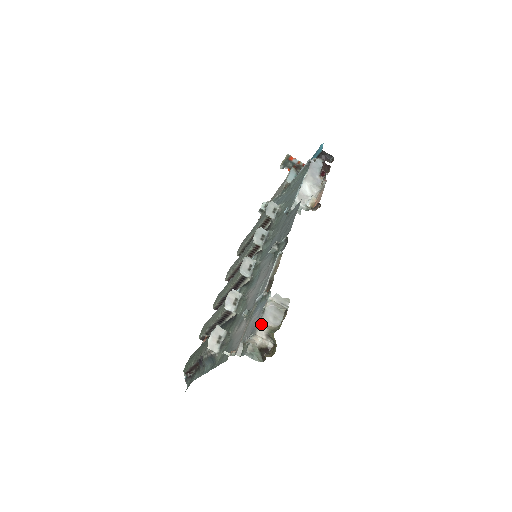
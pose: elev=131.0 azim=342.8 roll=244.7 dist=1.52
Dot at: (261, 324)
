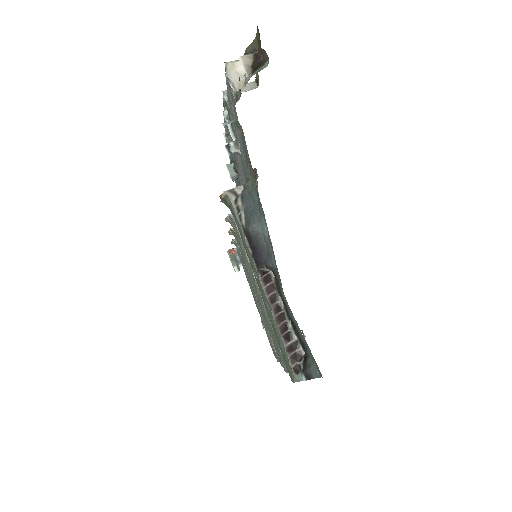
Dot at: occluded
